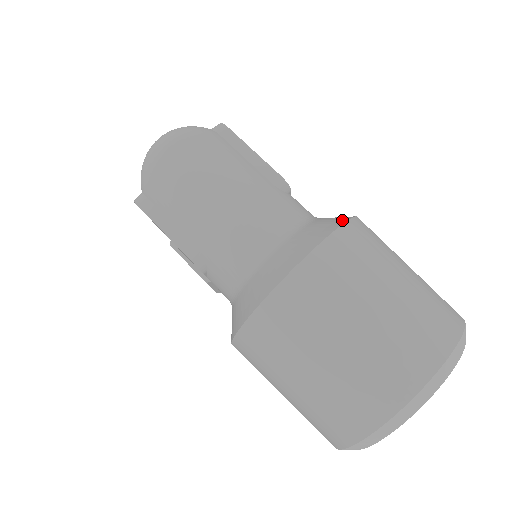
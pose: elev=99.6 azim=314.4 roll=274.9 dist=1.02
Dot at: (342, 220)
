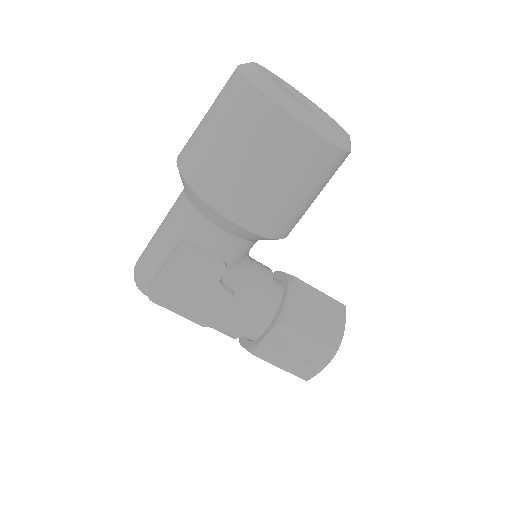
Dot at: occluded
